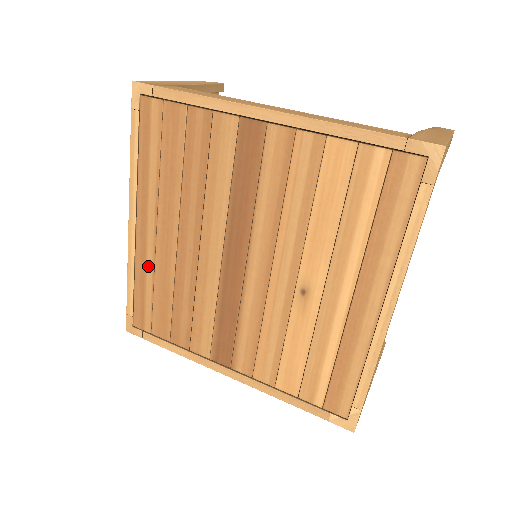
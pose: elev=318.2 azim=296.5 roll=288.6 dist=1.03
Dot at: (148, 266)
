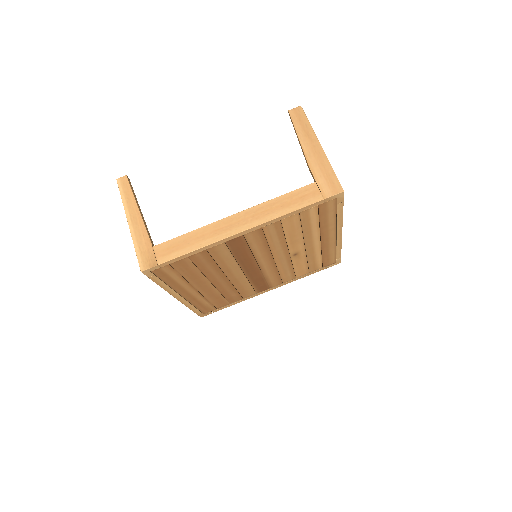
Dot at: (200, 299)
